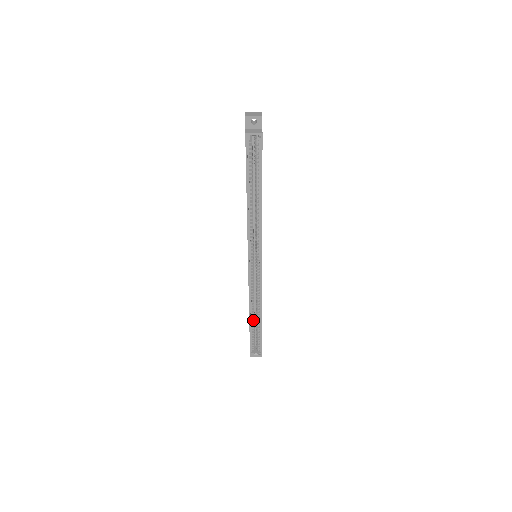
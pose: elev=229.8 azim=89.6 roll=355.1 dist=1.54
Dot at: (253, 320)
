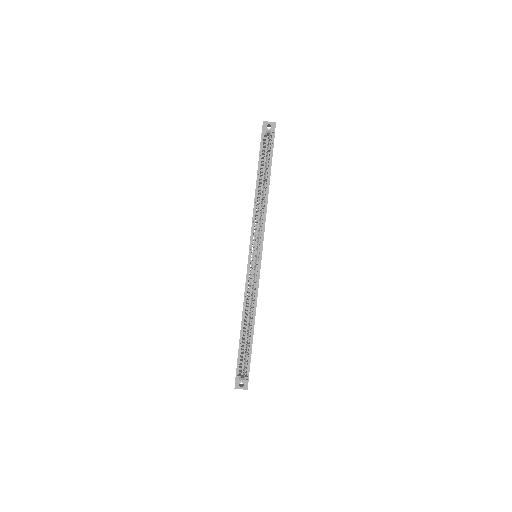
Dot at: (245, 329)
